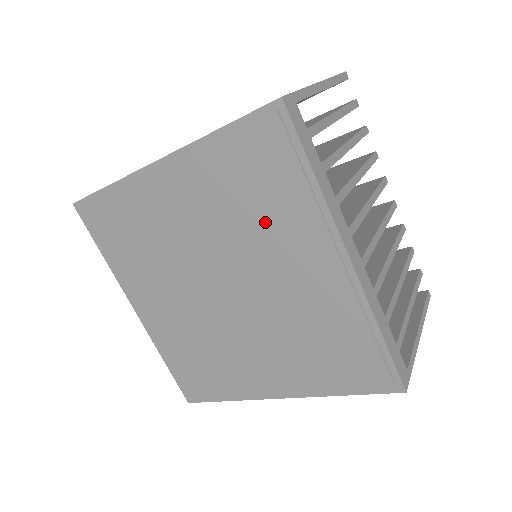
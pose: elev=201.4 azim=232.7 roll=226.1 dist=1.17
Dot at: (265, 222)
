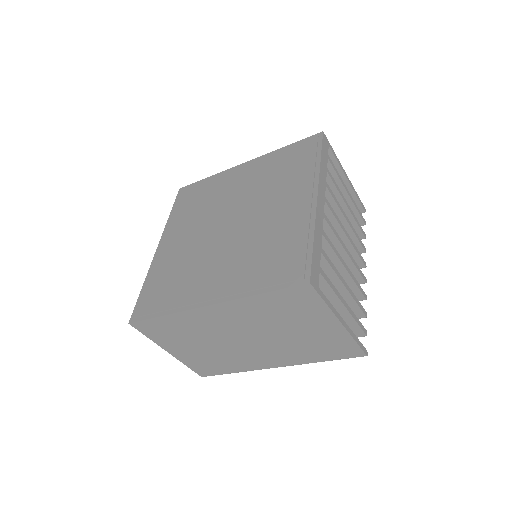
Dot at: (281, 182)
